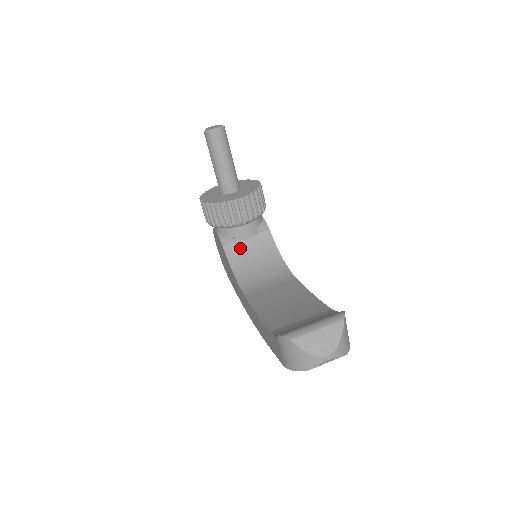
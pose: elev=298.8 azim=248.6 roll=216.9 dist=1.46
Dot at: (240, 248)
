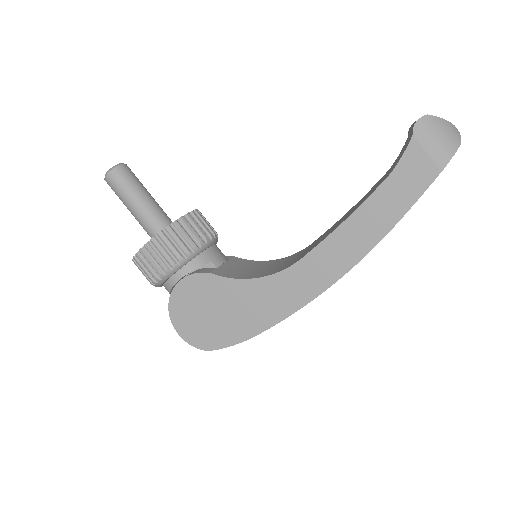
Dot at: (228, 270)
